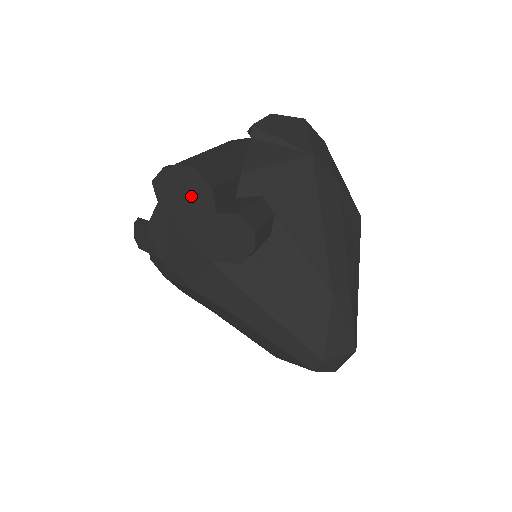
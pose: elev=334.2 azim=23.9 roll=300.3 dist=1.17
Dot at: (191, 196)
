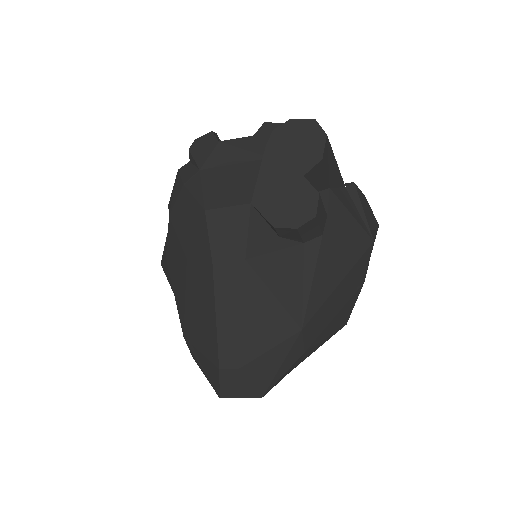
Dot at: (299, 148)
